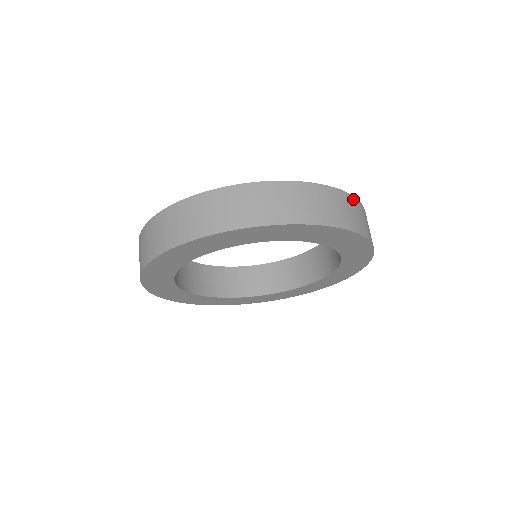
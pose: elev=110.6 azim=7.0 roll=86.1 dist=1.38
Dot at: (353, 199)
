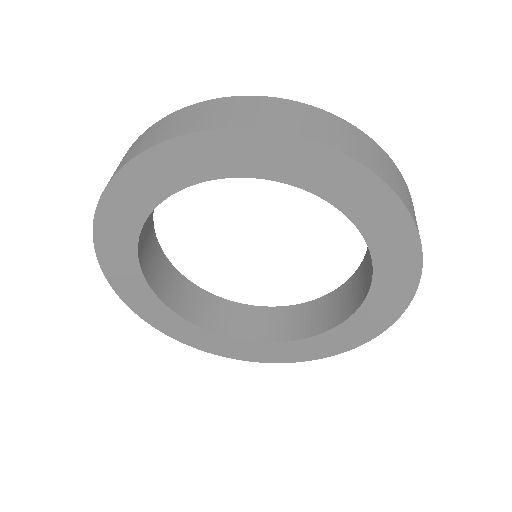
Dot at: (267, 99)
